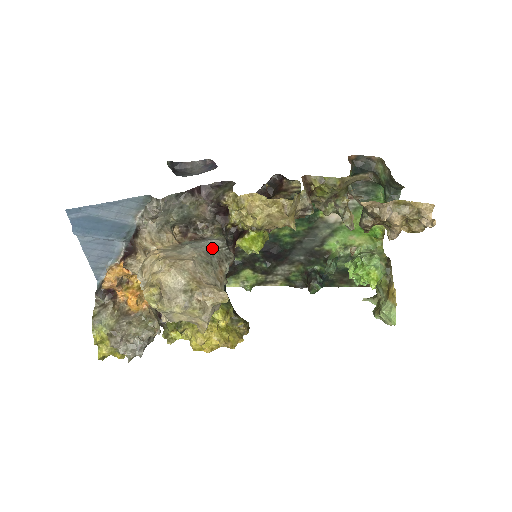
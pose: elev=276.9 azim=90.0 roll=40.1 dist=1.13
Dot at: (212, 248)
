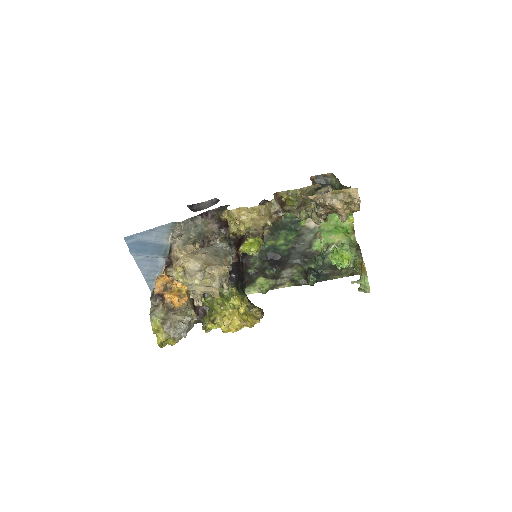
Dot at: (219, 248)
